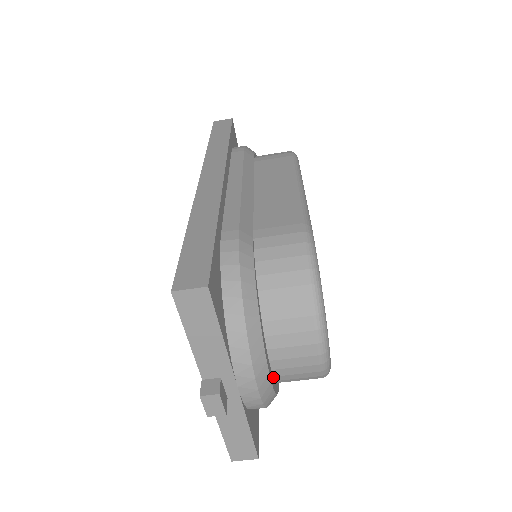
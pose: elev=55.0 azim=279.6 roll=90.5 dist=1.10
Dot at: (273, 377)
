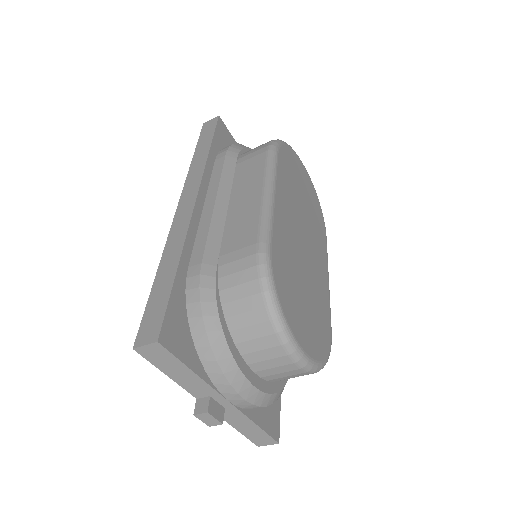
Dot at: (267, 381)
